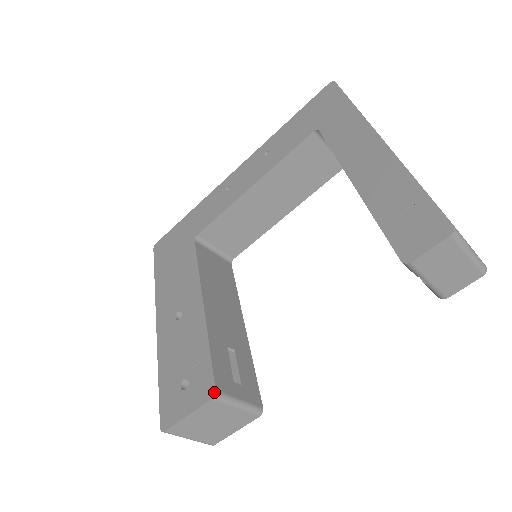
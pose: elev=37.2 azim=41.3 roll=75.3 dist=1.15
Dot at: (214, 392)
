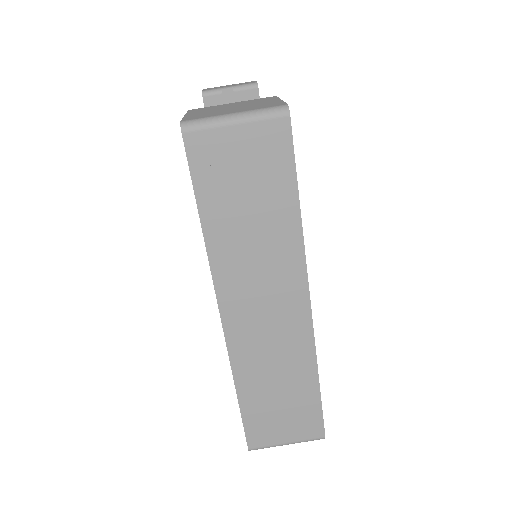
Dot at: occluded
